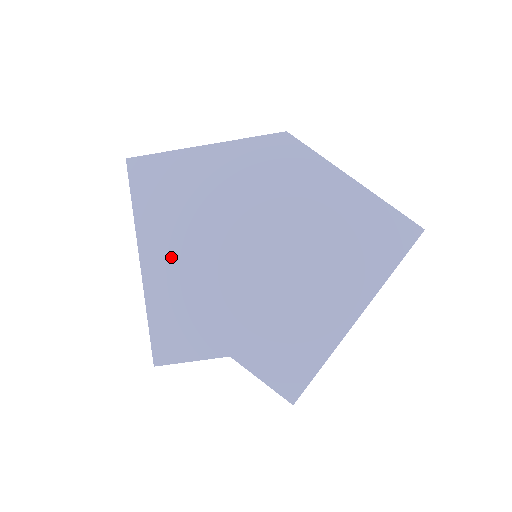
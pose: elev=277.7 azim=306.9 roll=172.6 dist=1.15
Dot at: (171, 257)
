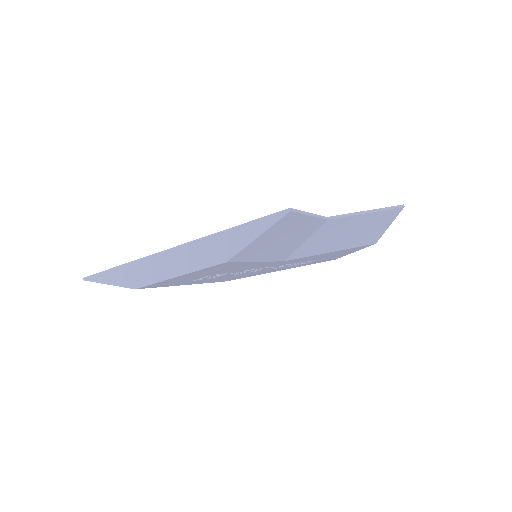
Dot at: occluded
